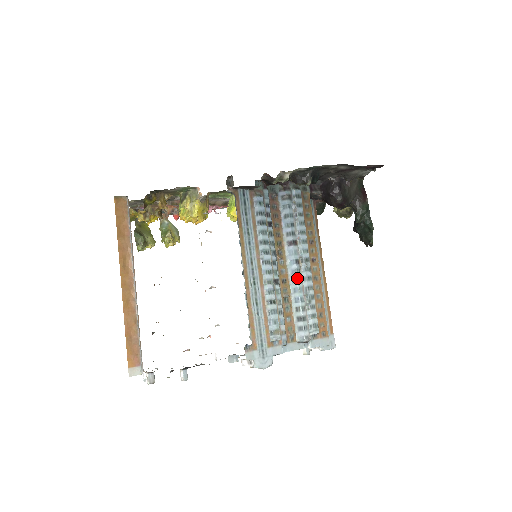
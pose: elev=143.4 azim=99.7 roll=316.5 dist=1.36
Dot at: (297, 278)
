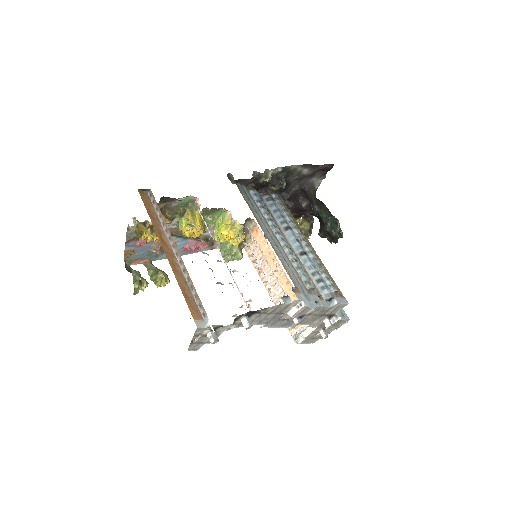
Dot at: (303, 251)
